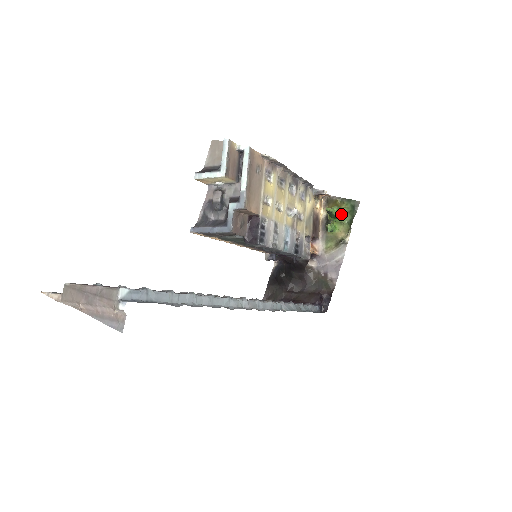
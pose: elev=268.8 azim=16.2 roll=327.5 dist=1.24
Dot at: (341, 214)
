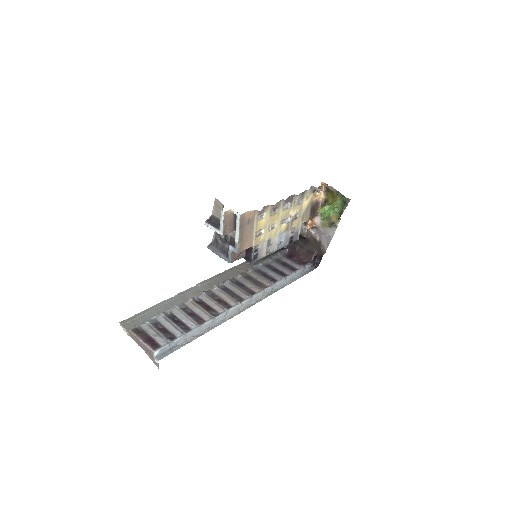
Dot at: (332, 211)
